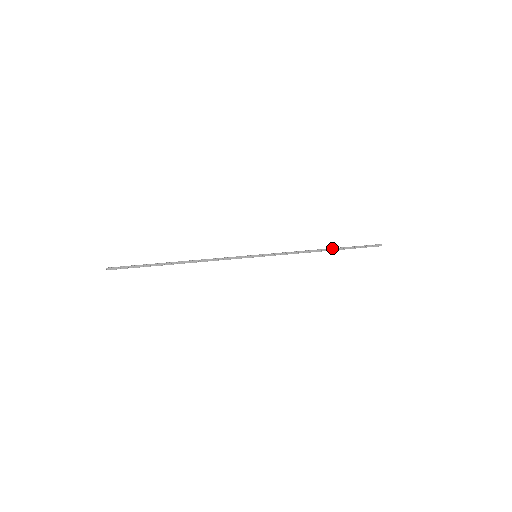
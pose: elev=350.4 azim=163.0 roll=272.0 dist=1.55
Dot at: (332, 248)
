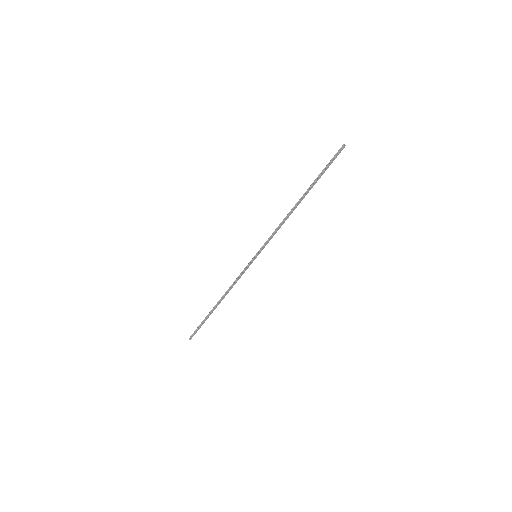
Dot at: (304, 195)
